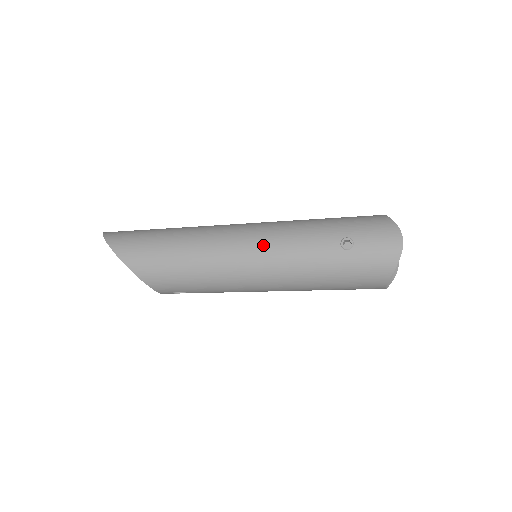
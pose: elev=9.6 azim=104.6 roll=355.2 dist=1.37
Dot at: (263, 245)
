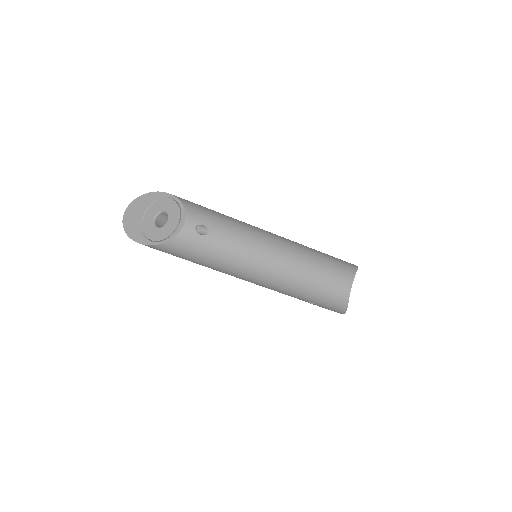
Dot at: occluded
